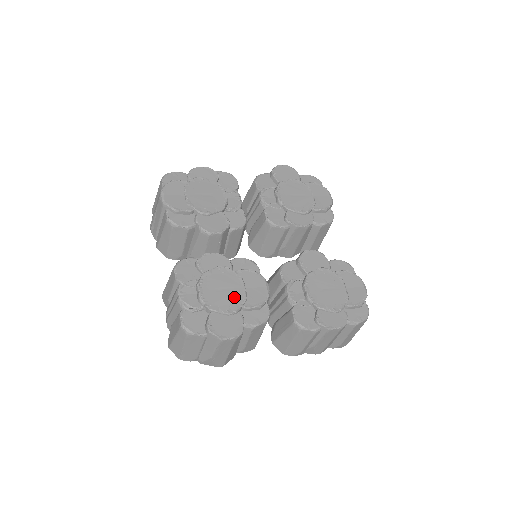
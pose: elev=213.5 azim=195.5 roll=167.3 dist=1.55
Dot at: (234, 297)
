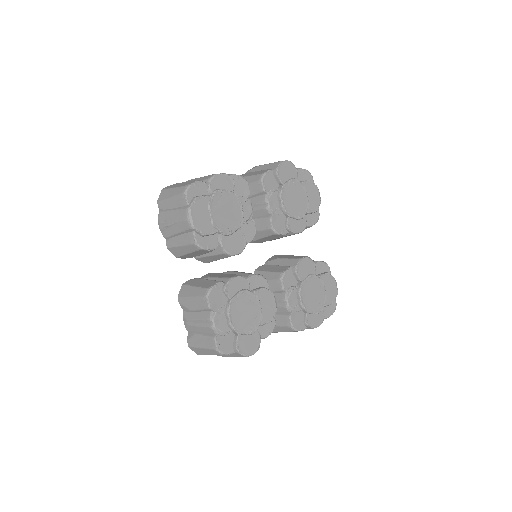
Dot at: (254, 318)
